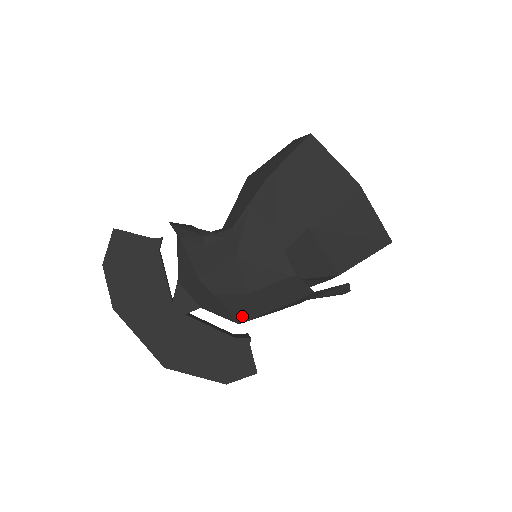
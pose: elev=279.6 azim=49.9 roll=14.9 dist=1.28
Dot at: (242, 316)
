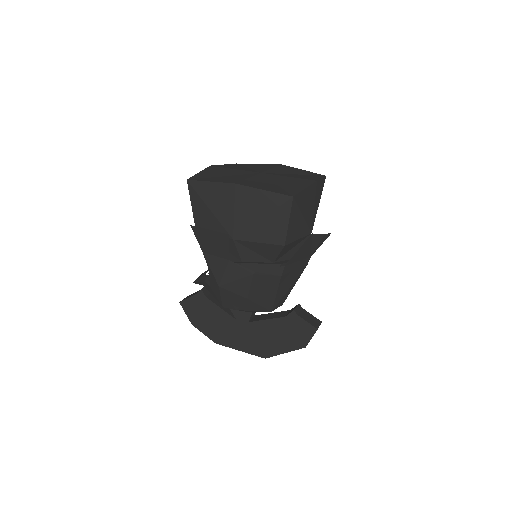
Dot at: (265, 308)
